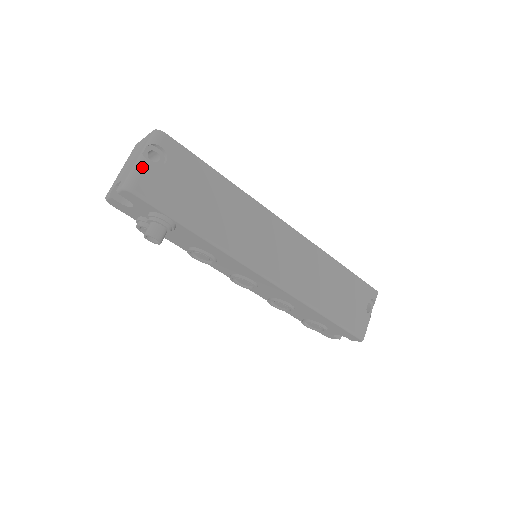
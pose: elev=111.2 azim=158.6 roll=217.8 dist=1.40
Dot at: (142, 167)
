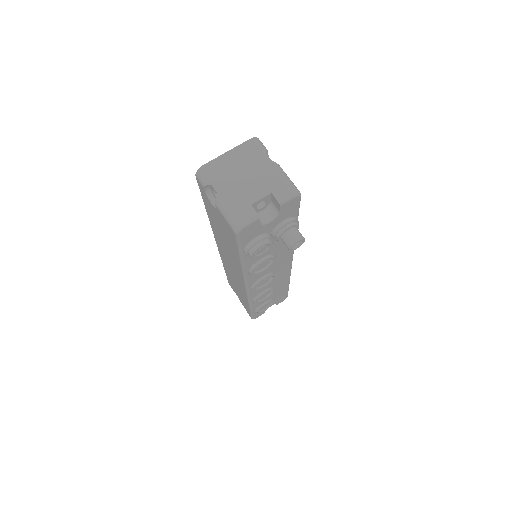
Dot at: occluded
